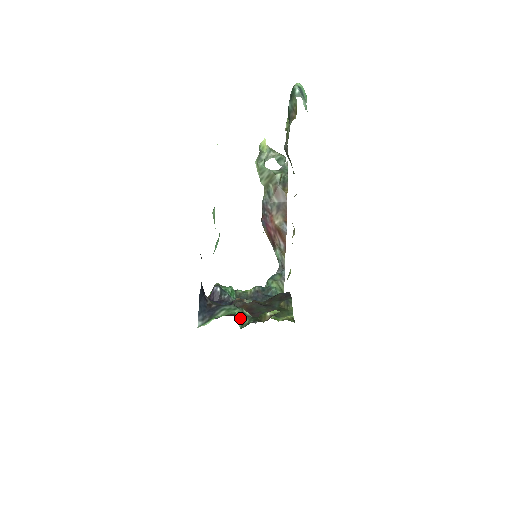
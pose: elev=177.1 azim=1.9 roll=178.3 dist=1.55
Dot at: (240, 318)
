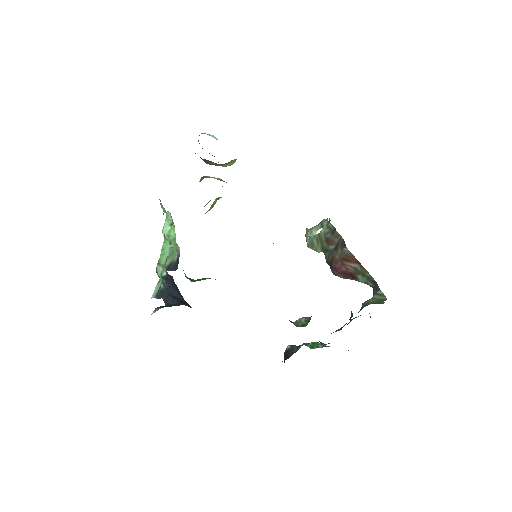
Dot at: (200, 280)
